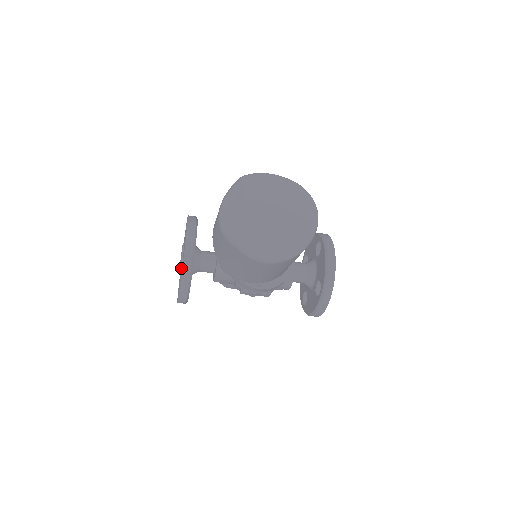
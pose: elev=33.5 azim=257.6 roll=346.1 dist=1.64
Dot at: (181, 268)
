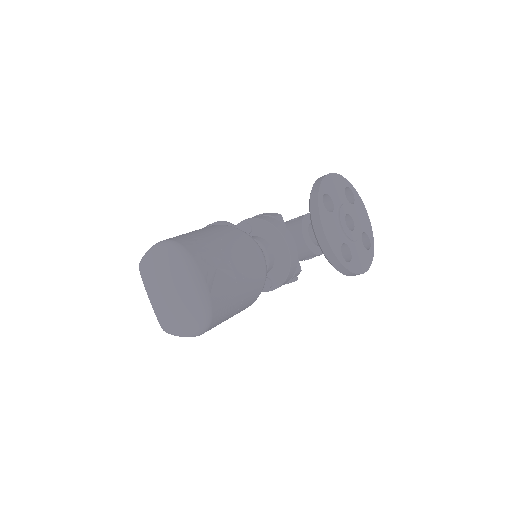
Dot at: occluded
